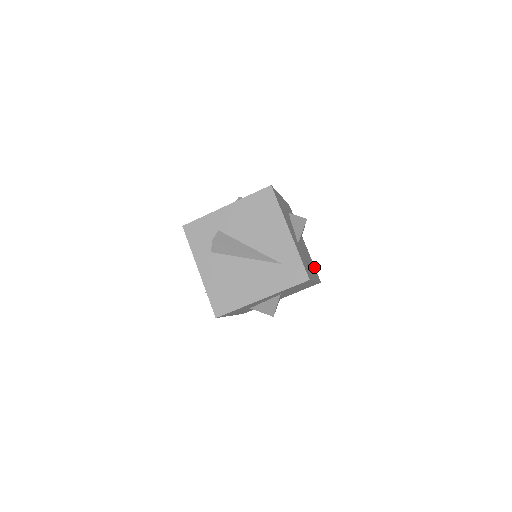
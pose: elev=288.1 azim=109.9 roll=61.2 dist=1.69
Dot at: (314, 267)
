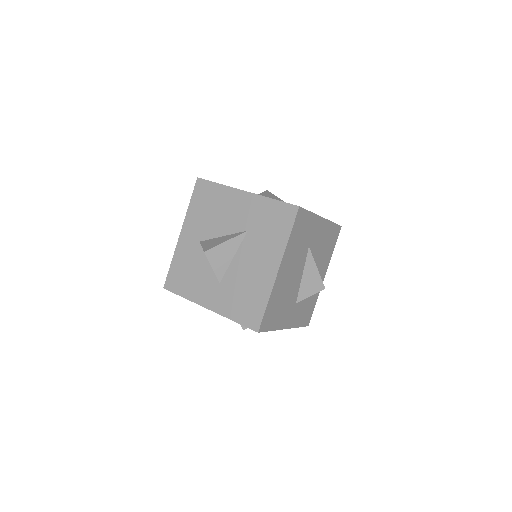
Dot at: (272, 325)
